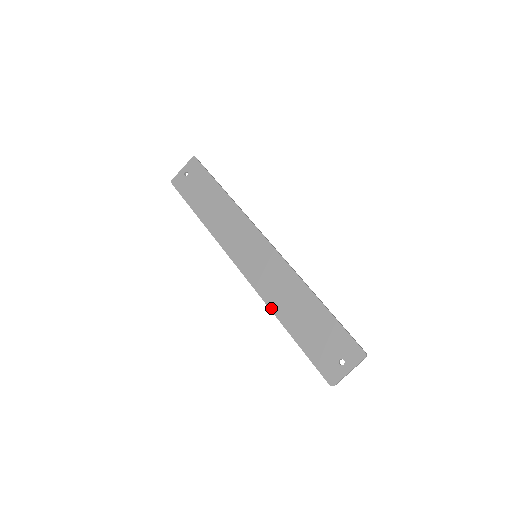
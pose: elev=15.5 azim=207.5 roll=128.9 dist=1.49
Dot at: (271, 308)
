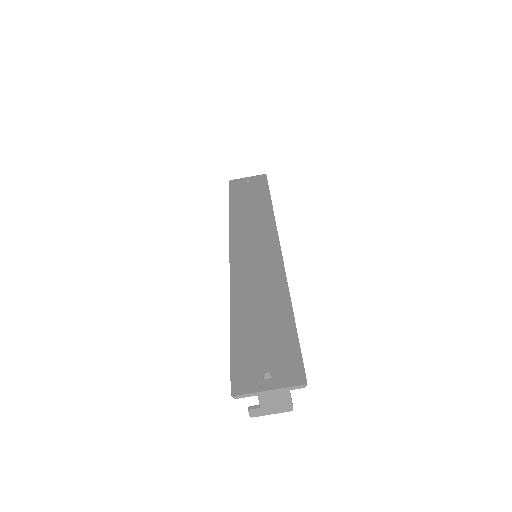
Dot at: (232, 293)
